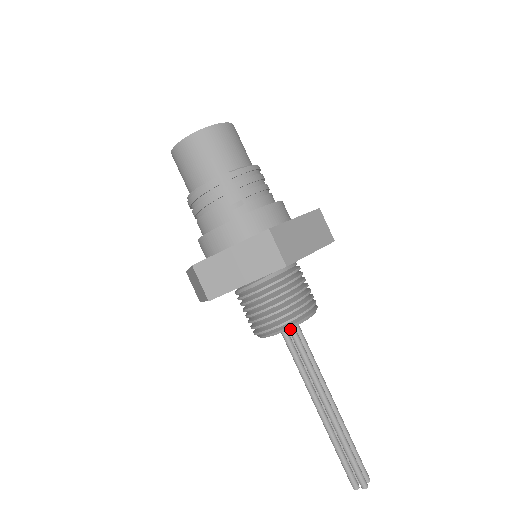
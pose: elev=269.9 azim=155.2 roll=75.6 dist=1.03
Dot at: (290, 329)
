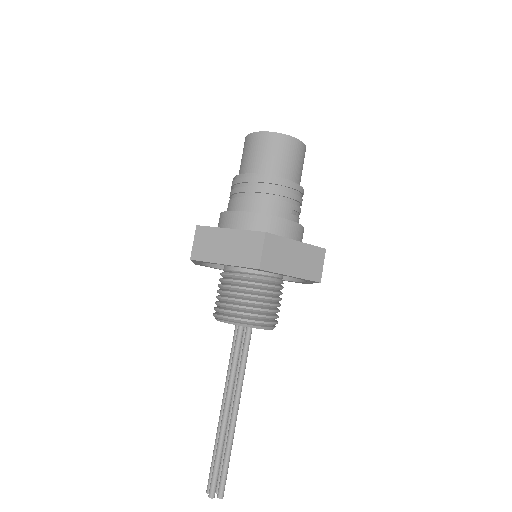
Dot at: (250, 330)
